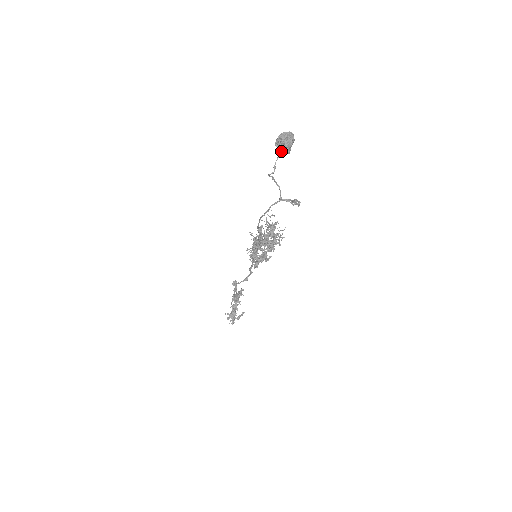
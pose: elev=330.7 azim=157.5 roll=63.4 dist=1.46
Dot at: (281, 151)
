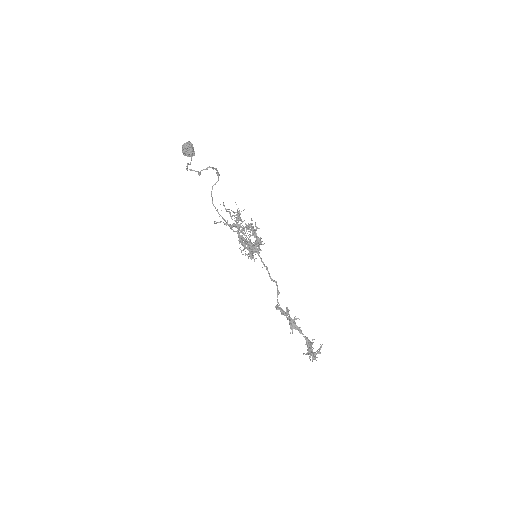
Dot at: (188, 154)
